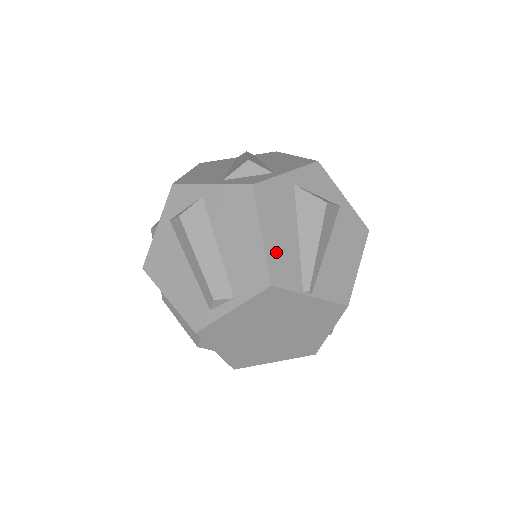
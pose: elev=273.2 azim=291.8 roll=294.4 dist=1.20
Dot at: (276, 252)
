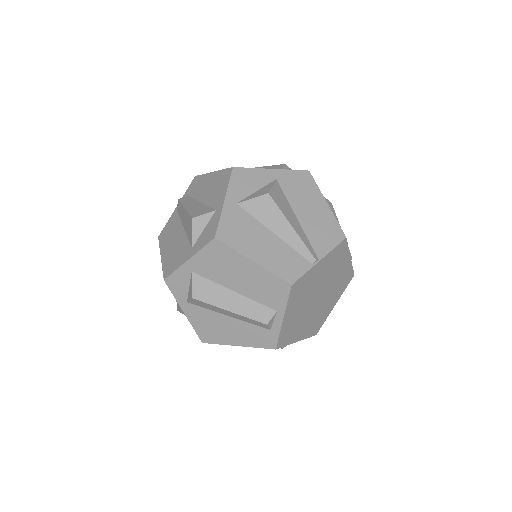
Dot at: (273, 261)
